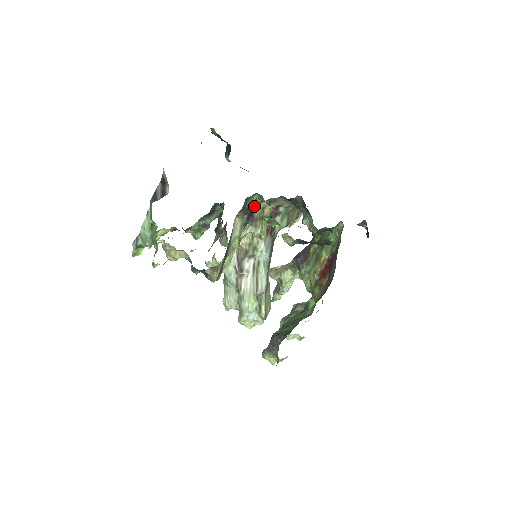
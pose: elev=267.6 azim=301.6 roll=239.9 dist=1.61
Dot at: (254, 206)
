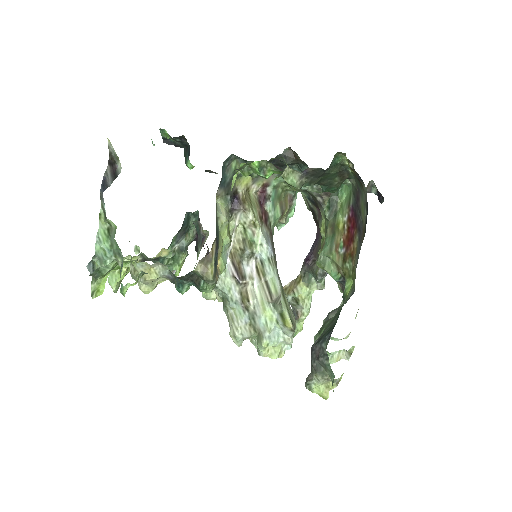
Dot at: (235, 182)
